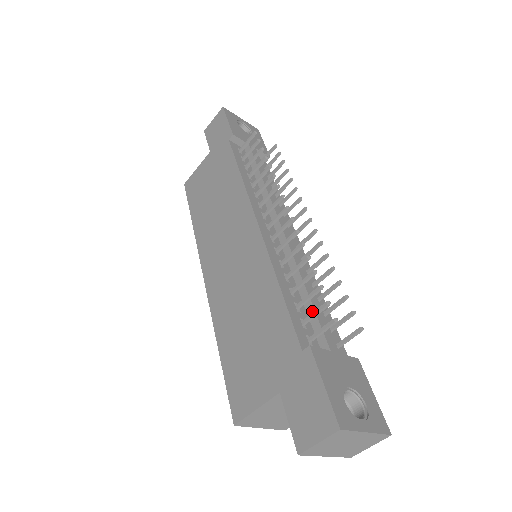
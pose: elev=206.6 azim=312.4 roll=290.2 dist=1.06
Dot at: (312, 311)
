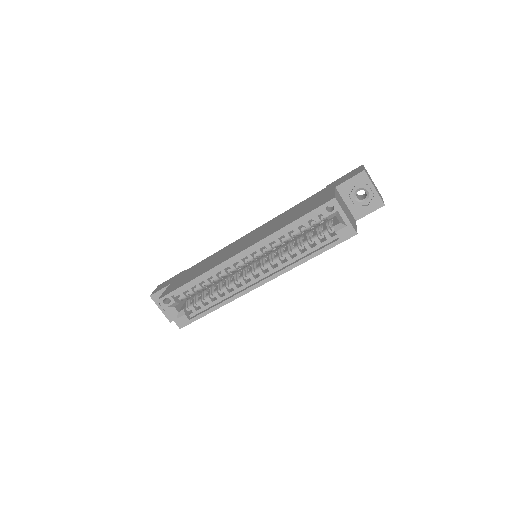
Dot at: occluded
